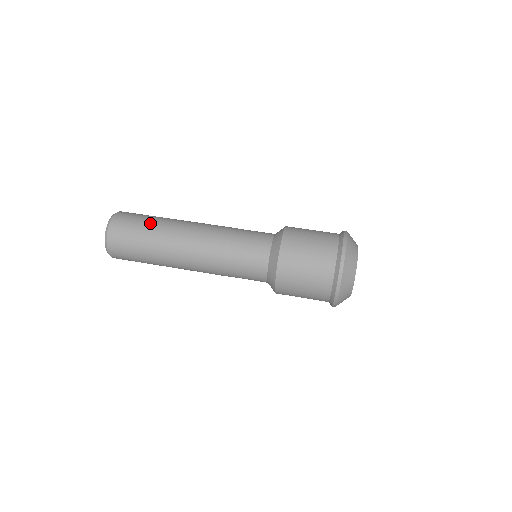
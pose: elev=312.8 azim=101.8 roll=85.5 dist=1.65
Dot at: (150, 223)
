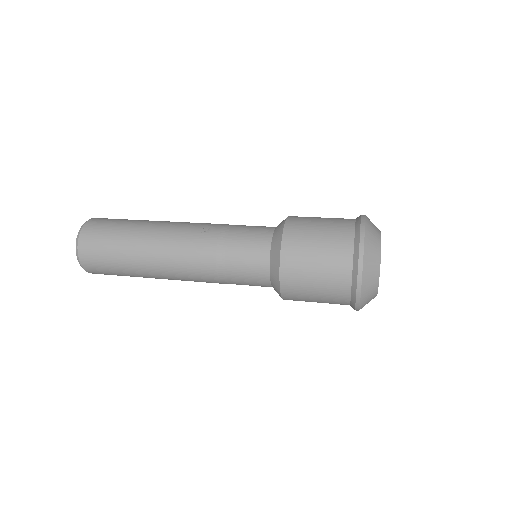
Dot at: occluded
